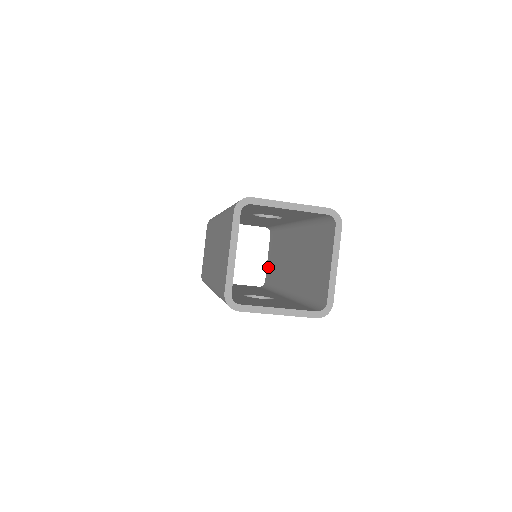
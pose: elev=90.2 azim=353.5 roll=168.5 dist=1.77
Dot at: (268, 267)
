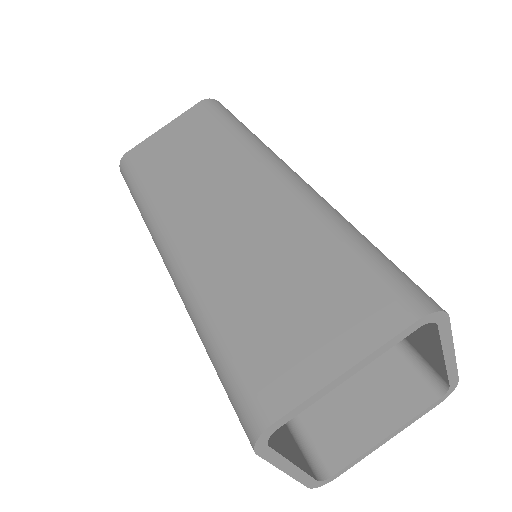
Dot at: occluded
